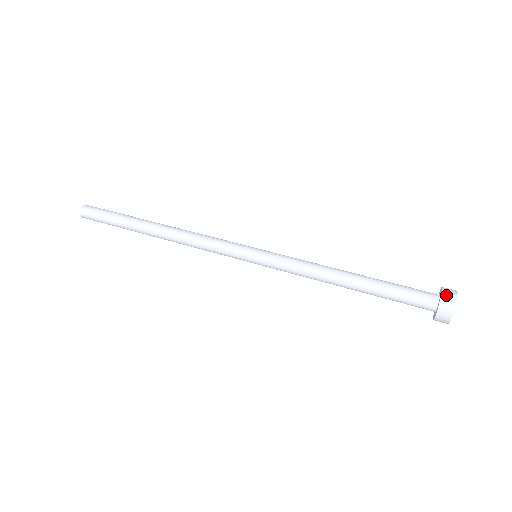
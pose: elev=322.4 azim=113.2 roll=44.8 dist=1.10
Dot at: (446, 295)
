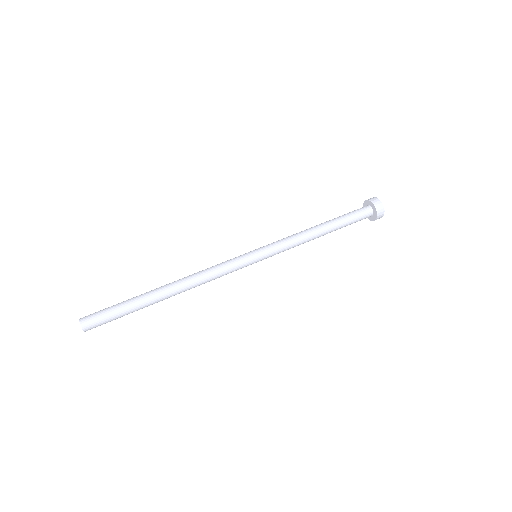
Dot at: (373, 201)
